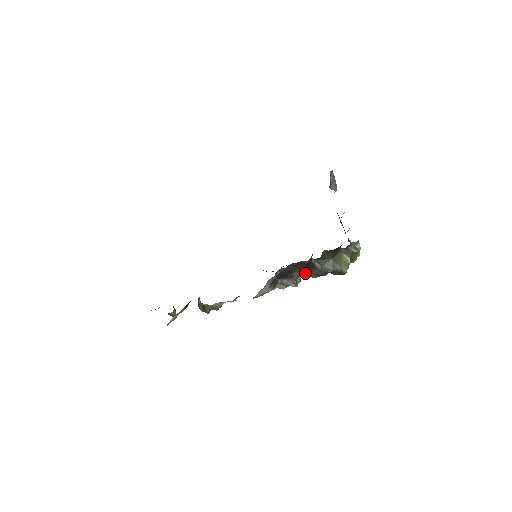
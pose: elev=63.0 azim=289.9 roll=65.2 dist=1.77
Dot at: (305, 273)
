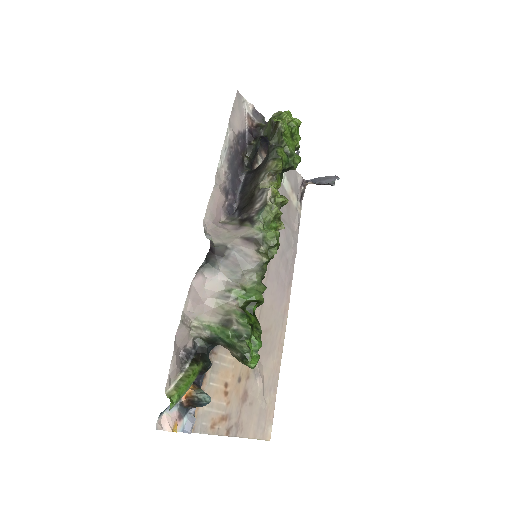
Dot at: (262, 178)
